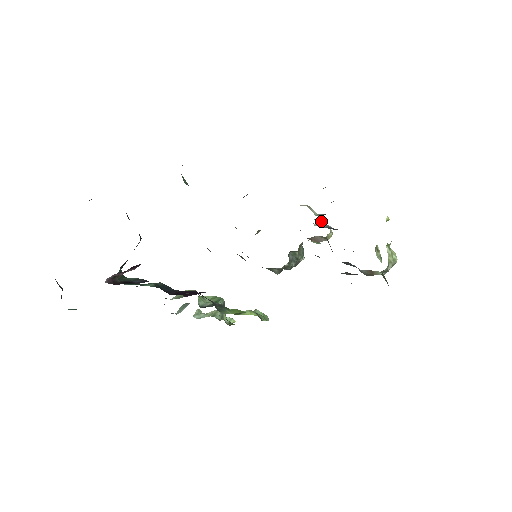
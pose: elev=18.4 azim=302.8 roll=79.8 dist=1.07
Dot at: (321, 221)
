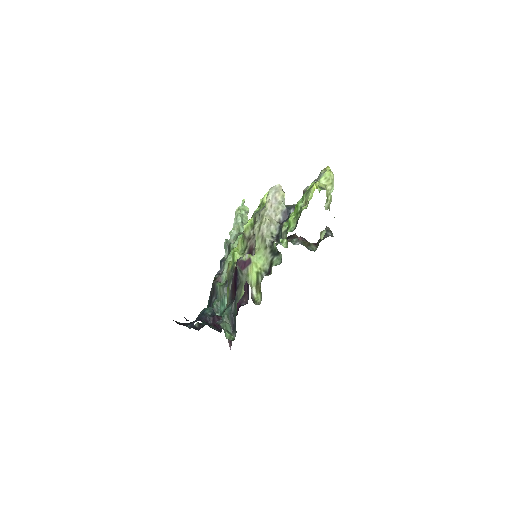
Dot at: (277, 213)
